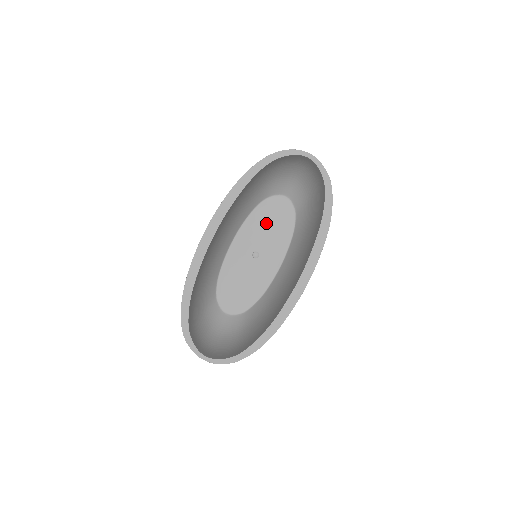
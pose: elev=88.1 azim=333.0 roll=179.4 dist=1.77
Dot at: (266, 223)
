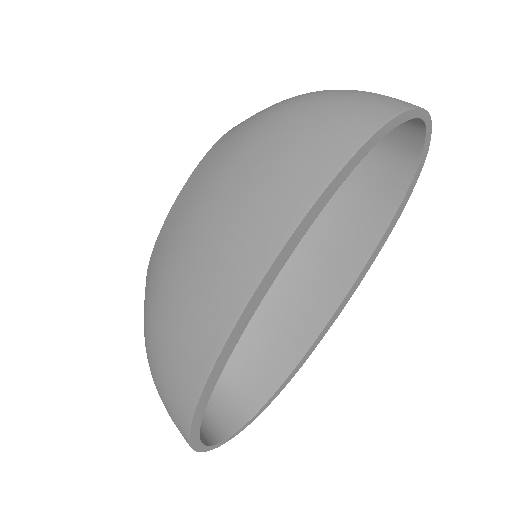
Dot at: occluded
